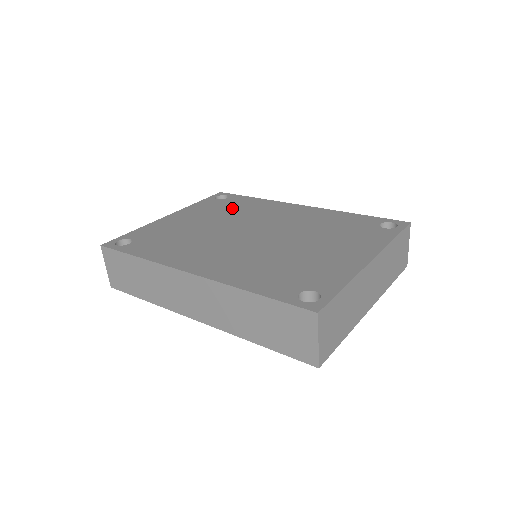
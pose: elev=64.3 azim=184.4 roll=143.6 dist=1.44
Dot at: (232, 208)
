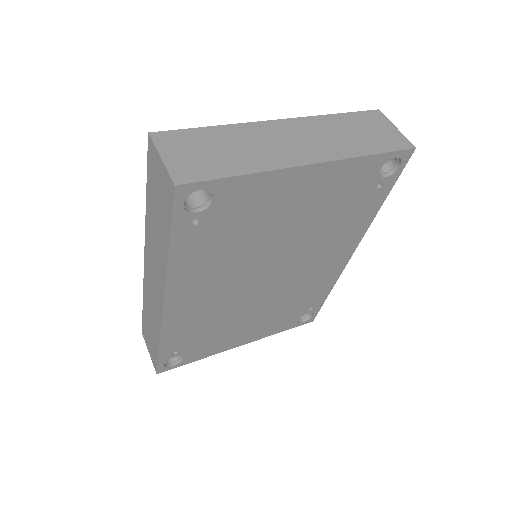
Dot at: occluded
